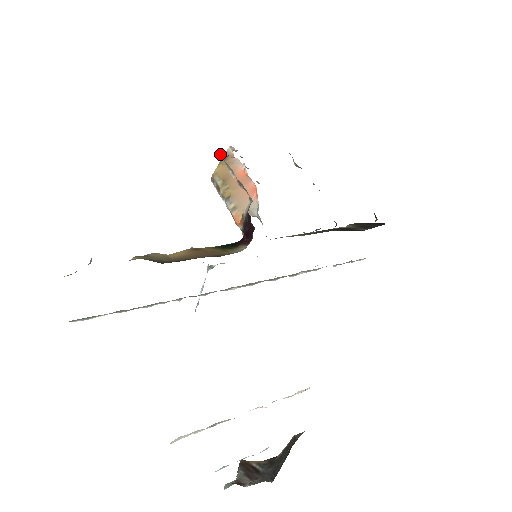
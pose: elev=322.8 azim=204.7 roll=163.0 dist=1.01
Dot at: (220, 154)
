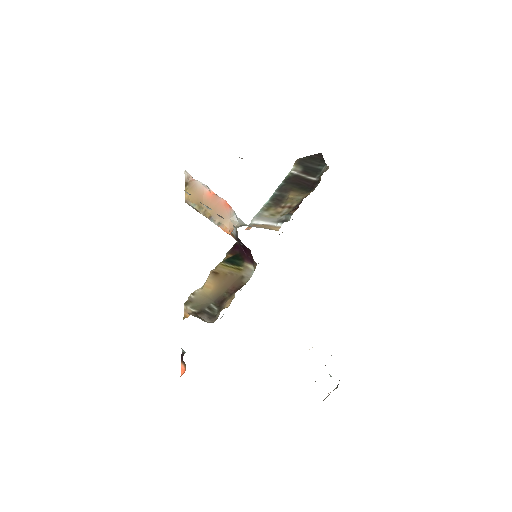
Dot at: (187, 192)
